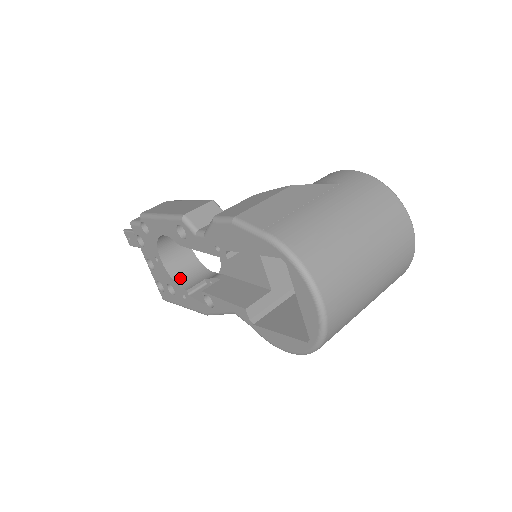
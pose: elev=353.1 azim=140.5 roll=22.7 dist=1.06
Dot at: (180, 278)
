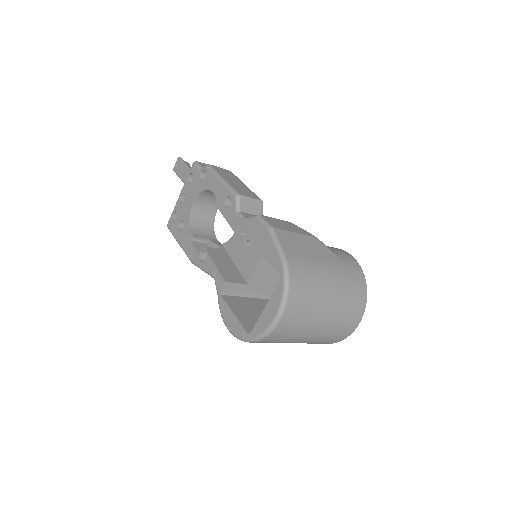
Dot at: (194, 224)
